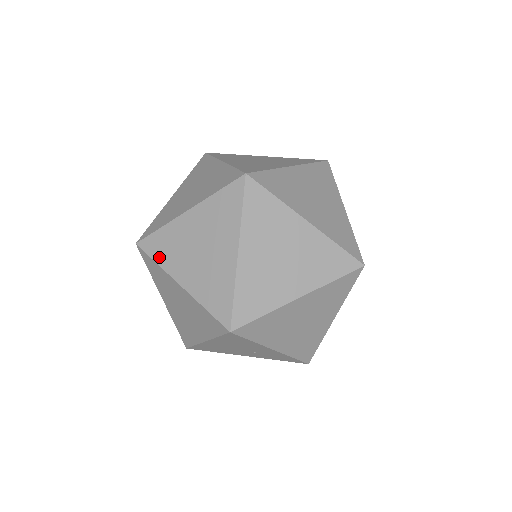
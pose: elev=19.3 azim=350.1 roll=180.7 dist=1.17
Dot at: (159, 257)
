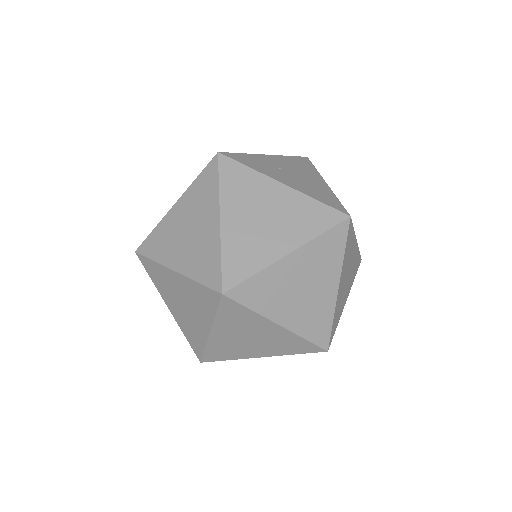
Dot at: (153, 278)
